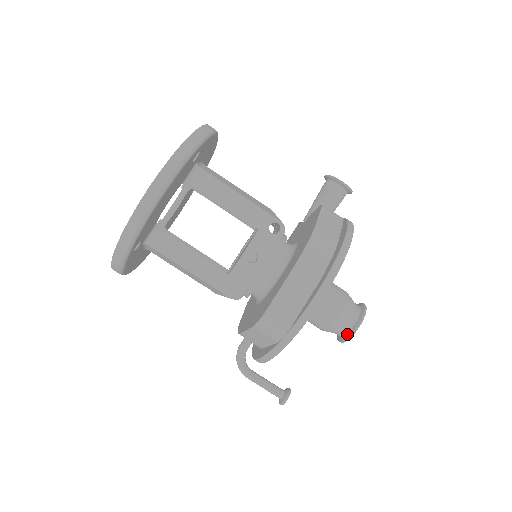
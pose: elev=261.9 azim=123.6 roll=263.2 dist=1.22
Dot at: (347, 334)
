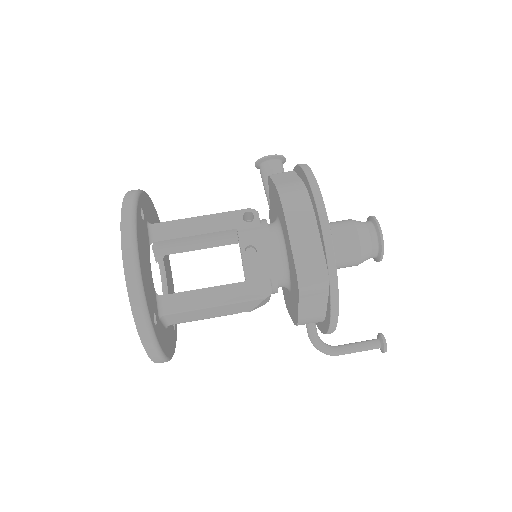
Dot at: (379, 247)
